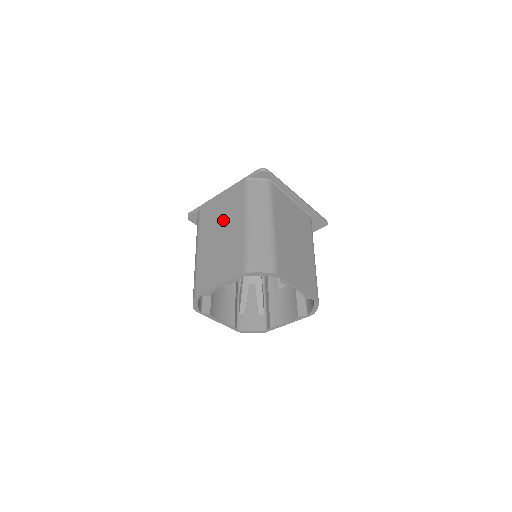
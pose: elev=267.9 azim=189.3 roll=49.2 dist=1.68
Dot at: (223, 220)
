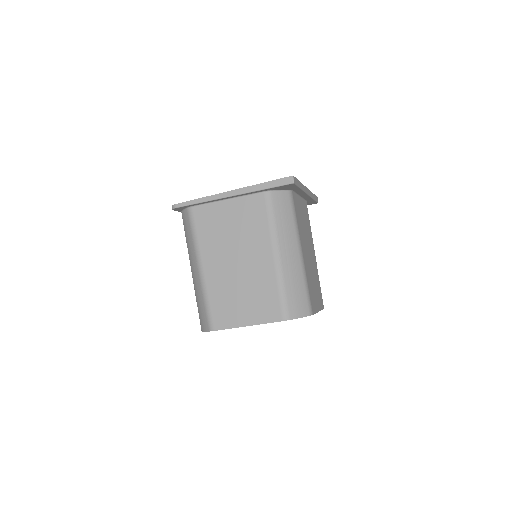
Dot at: occluded
